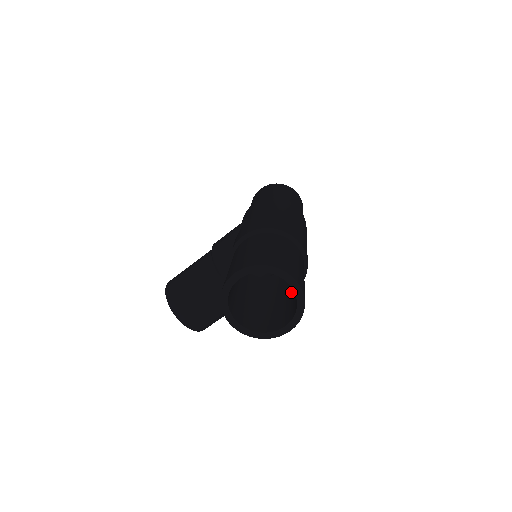
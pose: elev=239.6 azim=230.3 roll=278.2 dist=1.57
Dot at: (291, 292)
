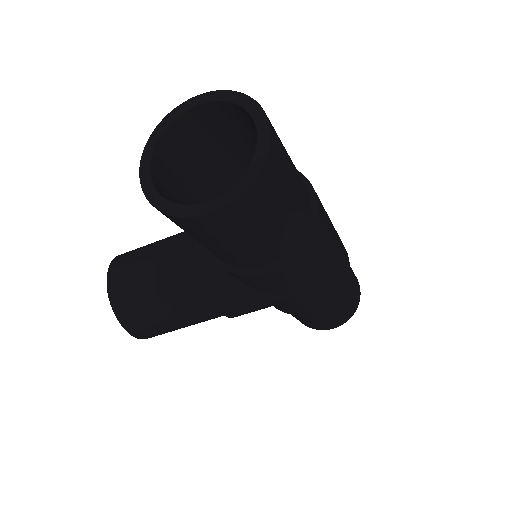
Dot at: occluded
